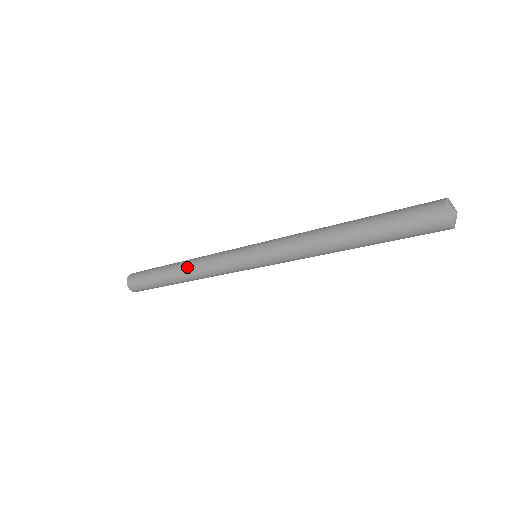
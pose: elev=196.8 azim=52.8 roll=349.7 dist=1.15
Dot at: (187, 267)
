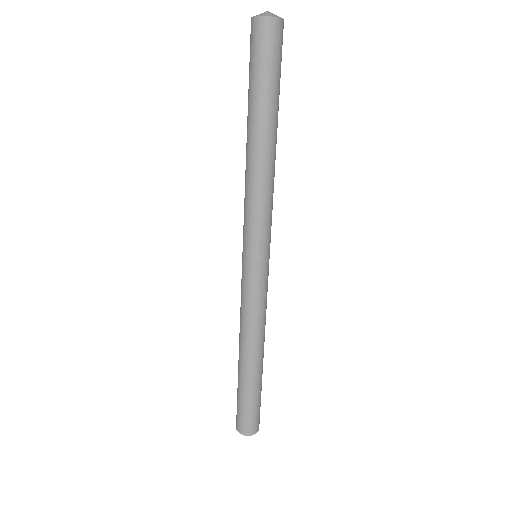
Dot at: (240, 342)
